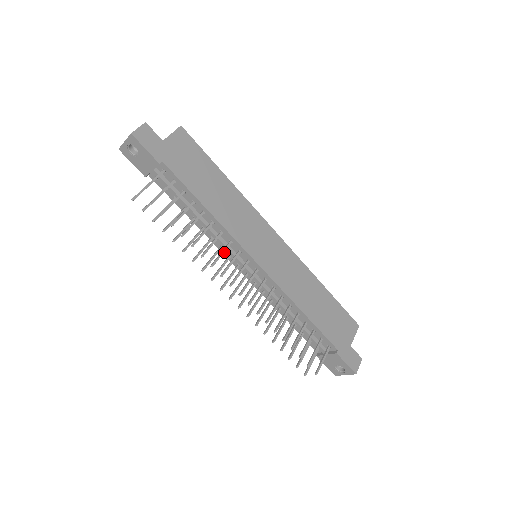
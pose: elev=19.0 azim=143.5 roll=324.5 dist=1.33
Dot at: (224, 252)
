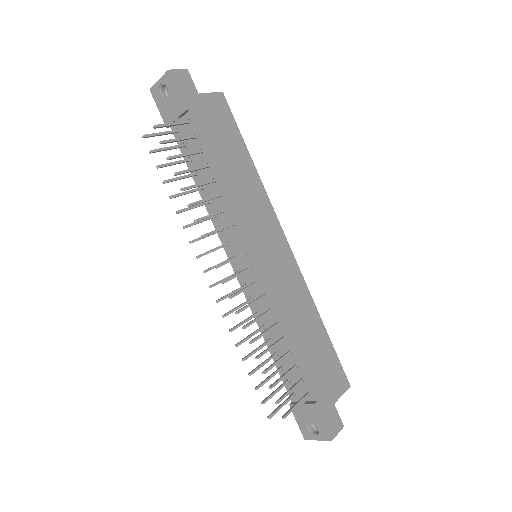
Dot at: (222, 238)
